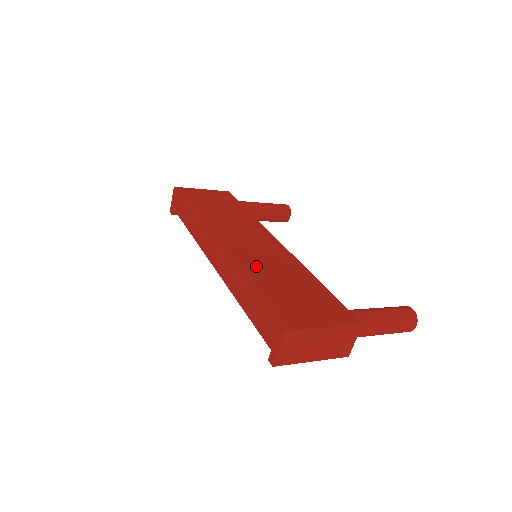
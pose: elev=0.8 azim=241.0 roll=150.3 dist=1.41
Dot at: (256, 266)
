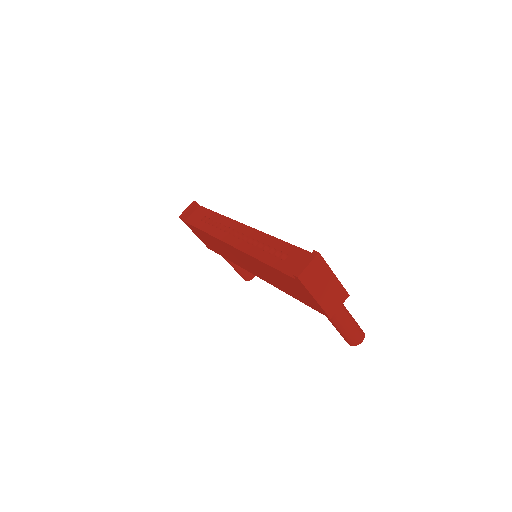
Dot at: occluded
